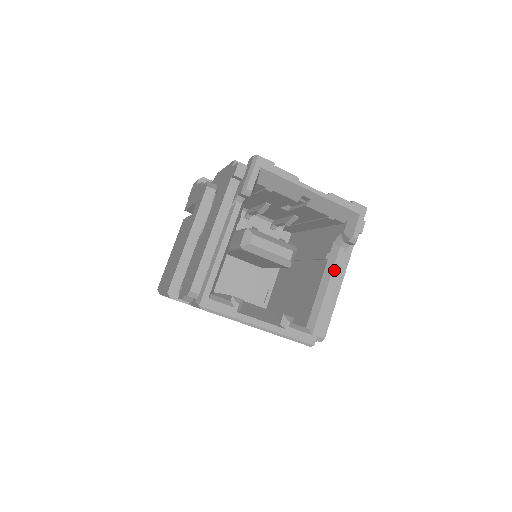
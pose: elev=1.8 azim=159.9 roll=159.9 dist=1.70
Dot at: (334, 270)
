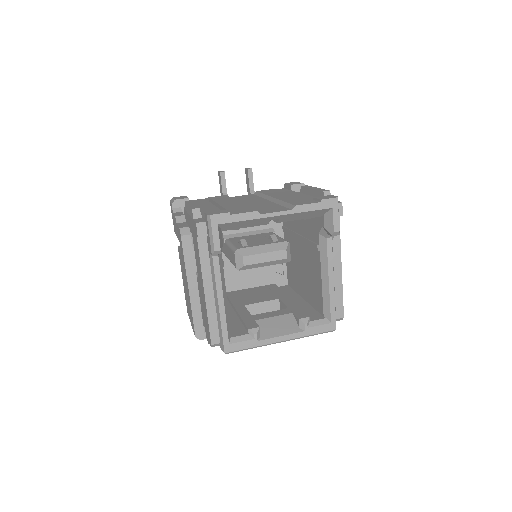
Dot at: (329, 261)
